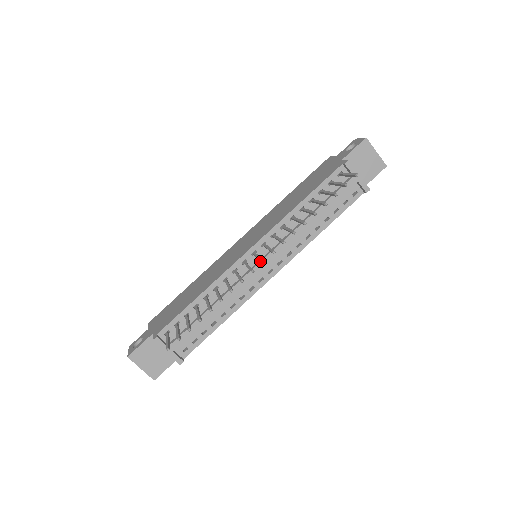
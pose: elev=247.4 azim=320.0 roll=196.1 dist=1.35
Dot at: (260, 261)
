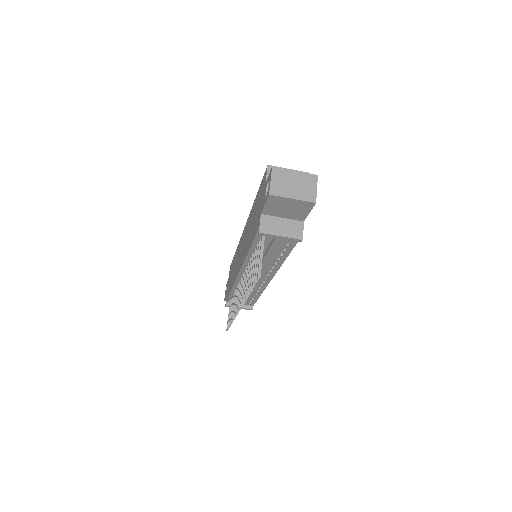
Dot at: occluded
